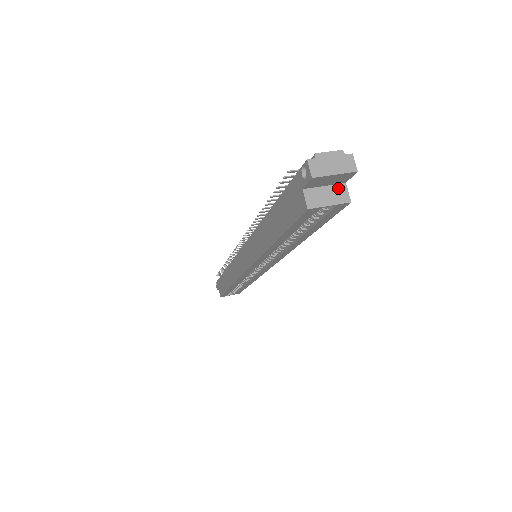
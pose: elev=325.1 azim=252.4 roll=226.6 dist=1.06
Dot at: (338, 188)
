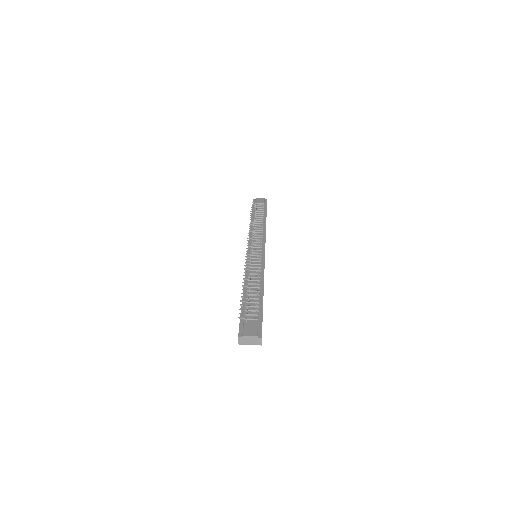
Dot at: occluded
